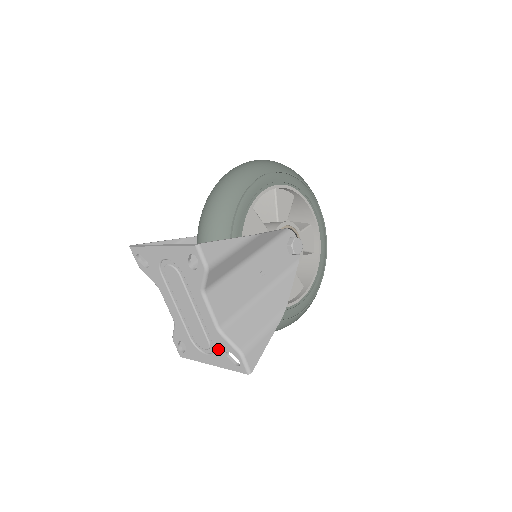
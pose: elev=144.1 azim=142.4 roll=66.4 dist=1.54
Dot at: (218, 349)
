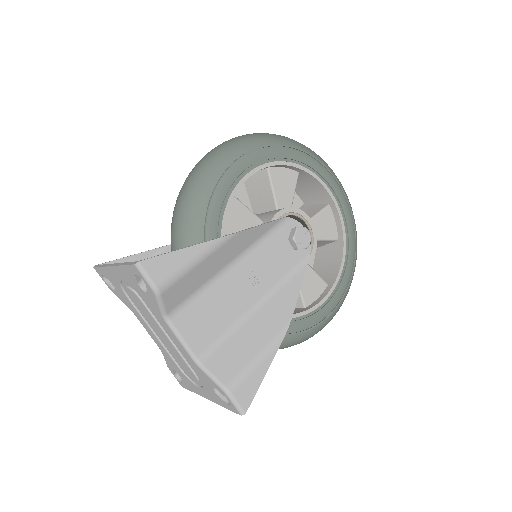
Dot at: (205, 383)
